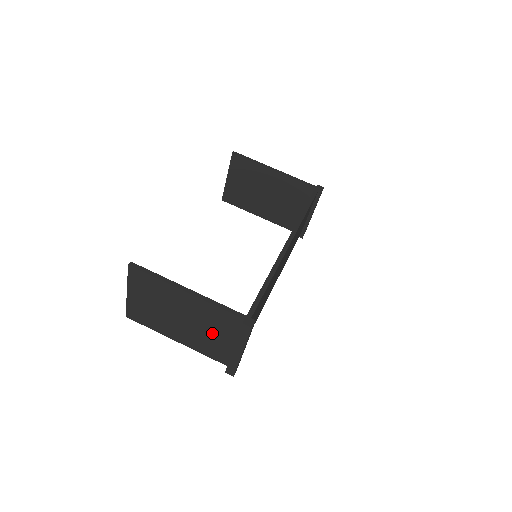
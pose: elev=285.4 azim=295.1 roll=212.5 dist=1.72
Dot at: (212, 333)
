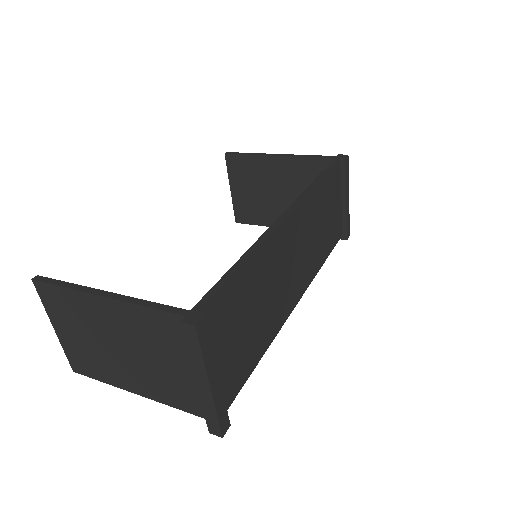
Dot at: (164, 362)
